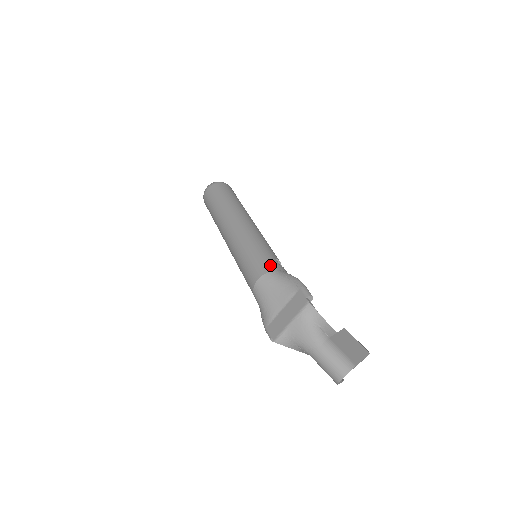
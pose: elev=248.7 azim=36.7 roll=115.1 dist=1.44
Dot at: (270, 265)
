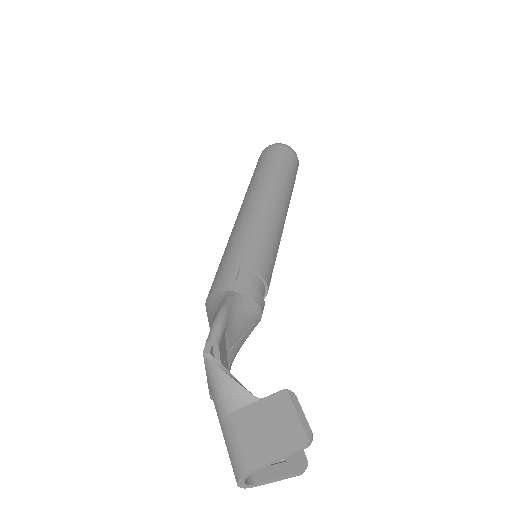
Dot at: (218, 283)
